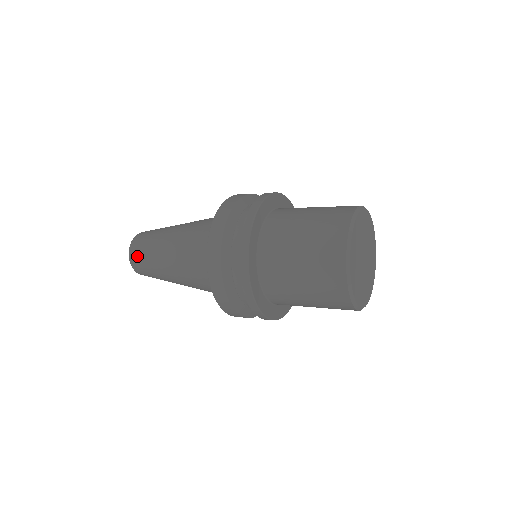
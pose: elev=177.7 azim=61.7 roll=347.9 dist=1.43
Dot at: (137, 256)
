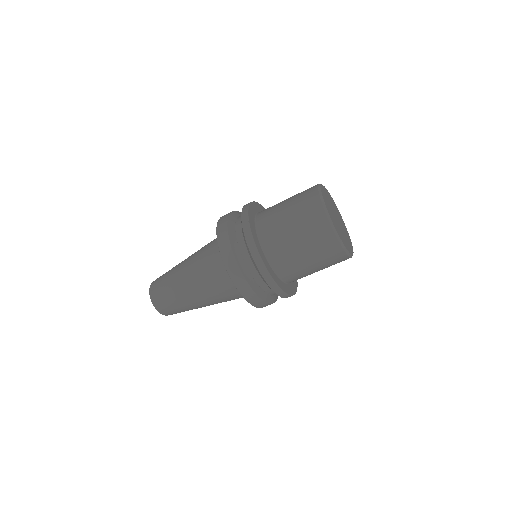
Dot at: (158, 278)
